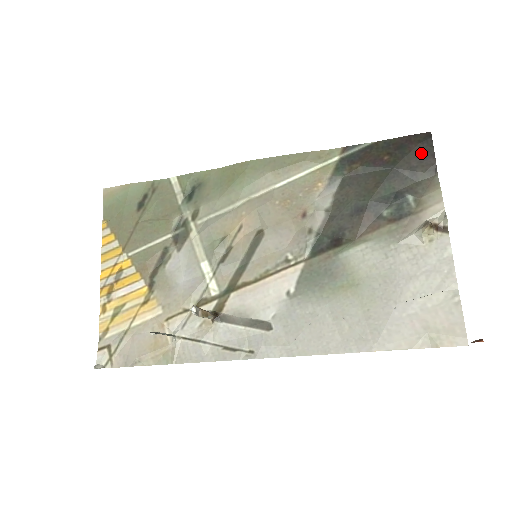
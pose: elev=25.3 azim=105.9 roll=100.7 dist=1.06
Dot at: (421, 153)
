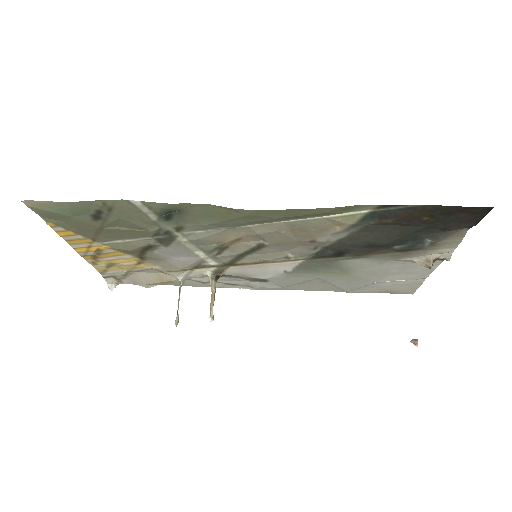
Dot at: (466, 220)
